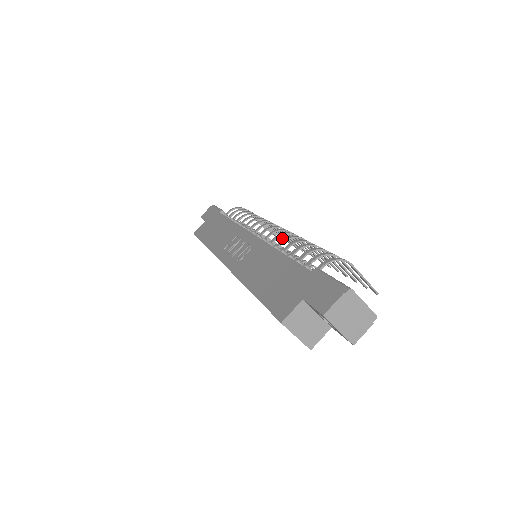
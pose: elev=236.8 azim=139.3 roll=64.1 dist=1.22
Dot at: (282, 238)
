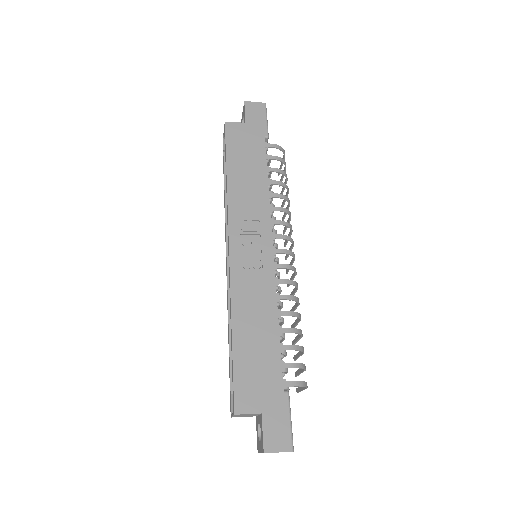
Dot at: (283, 220)
